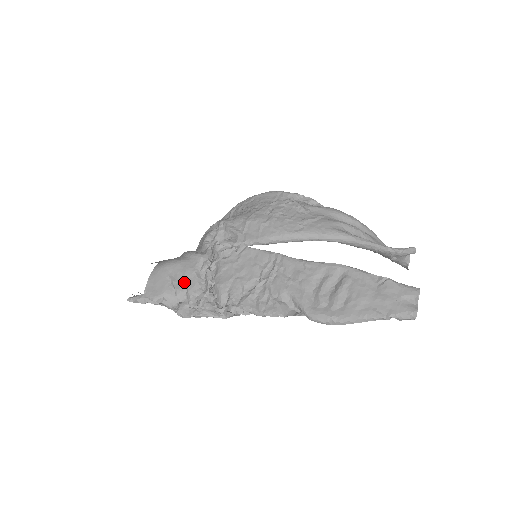
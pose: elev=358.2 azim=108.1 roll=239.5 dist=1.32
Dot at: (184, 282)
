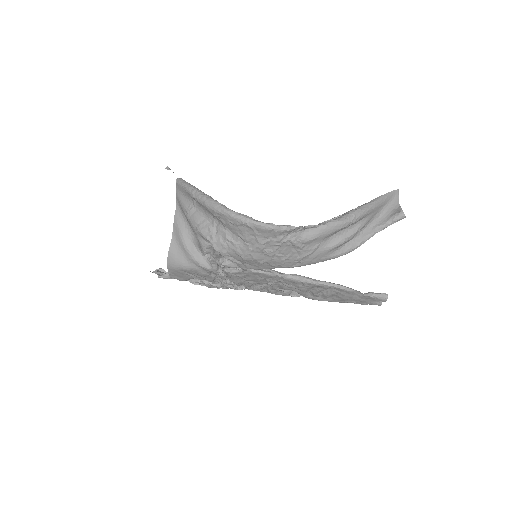
Dot at: (202, 277)
